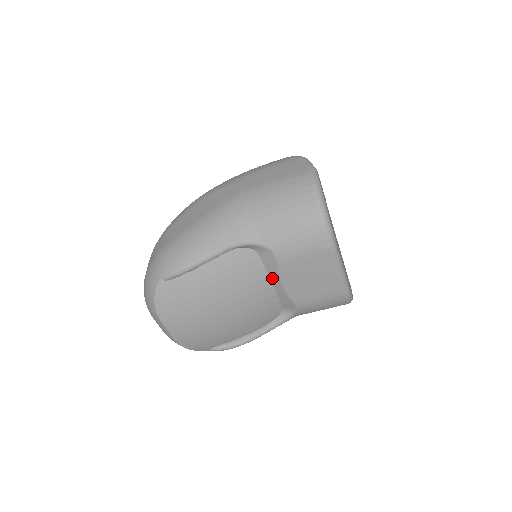
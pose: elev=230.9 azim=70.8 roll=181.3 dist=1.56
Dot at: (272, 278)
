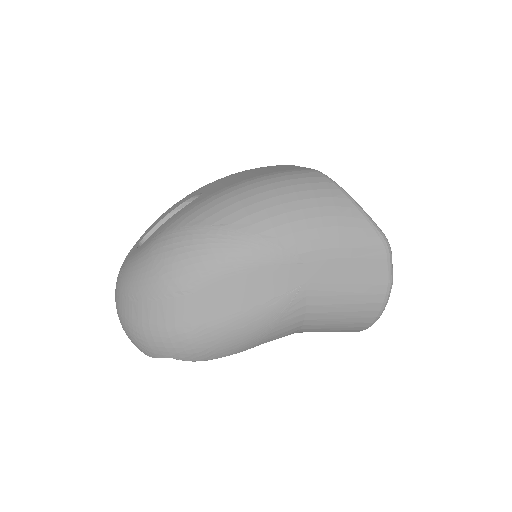
Dot at: occluded
